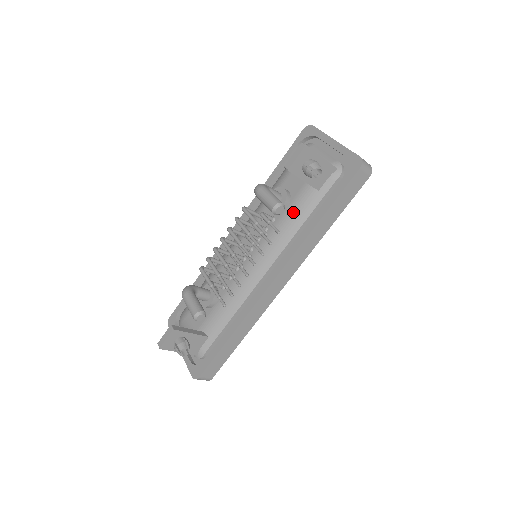
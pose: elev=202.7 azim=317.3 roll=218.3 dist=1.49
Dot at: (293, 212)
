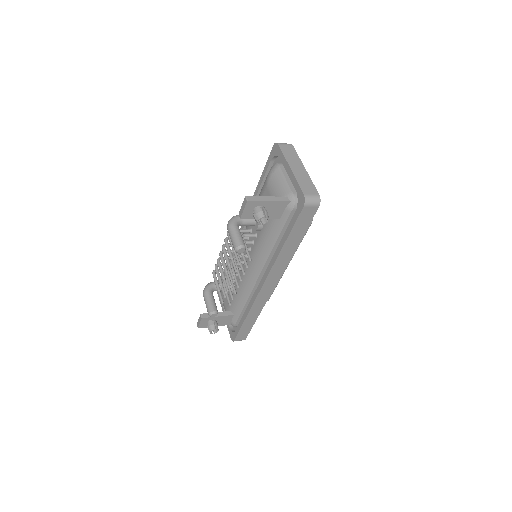
Dot at: (266, 234)
